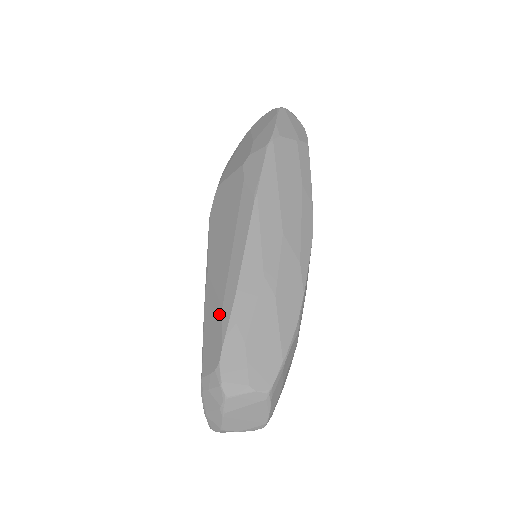
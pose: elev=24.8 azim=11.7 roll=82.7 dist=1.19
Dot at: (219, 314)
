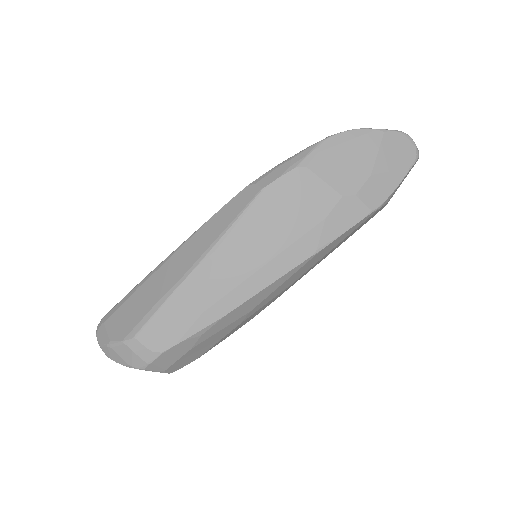
Dot at: (195, 314)
